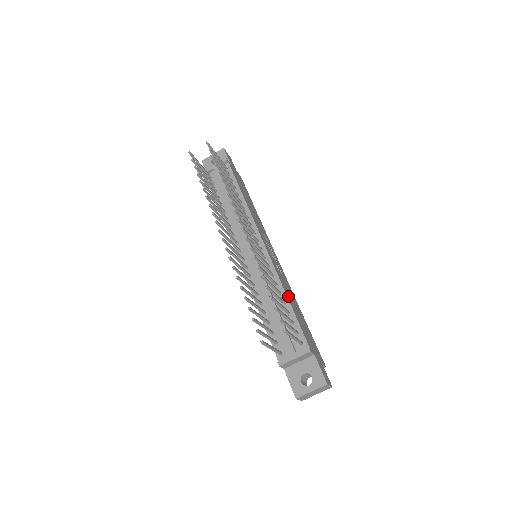
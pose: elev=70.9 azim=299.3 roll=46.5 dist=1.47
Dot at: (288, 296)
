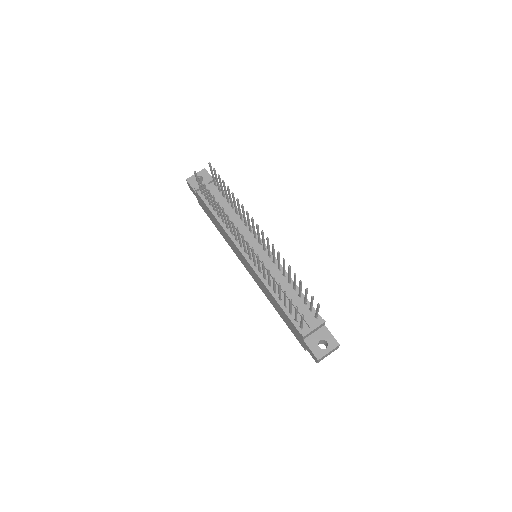
Dot at: occluded
